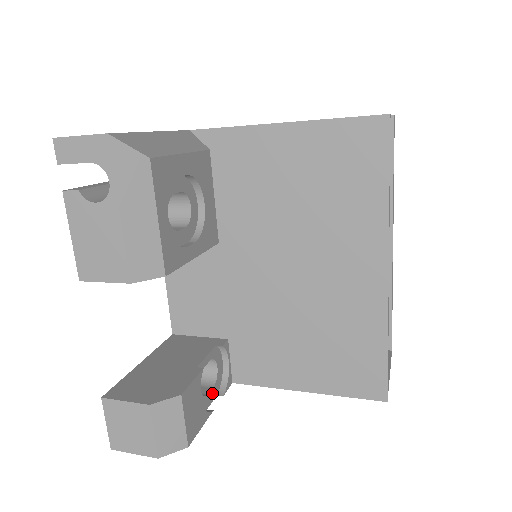
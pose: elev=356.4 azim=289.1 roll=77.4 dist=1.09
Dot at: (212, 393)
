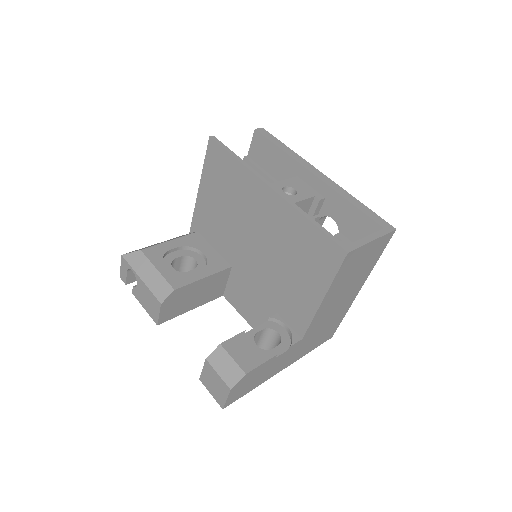
Dot at: (279, 349)
